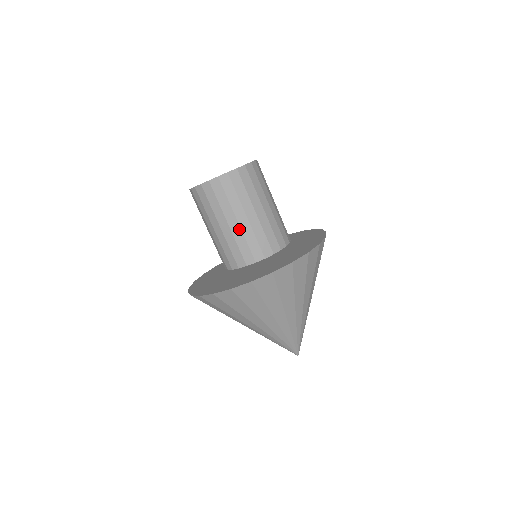
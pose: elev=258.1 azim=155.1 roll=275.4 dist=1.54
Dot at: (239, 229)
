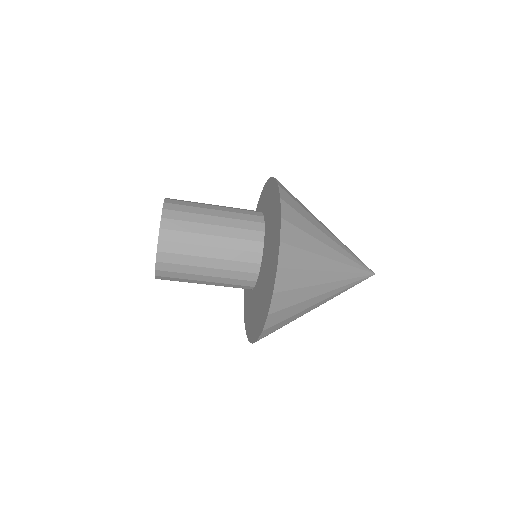
Dot at: (219, 261)
